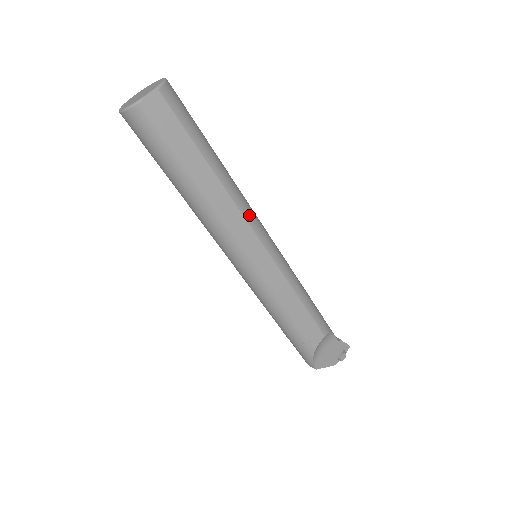
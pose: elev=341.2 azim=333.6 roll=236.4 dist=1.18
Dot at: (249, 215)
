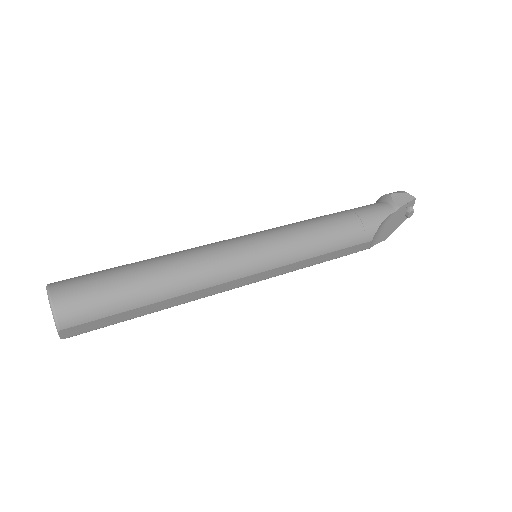
Dot at: (218, 278)
